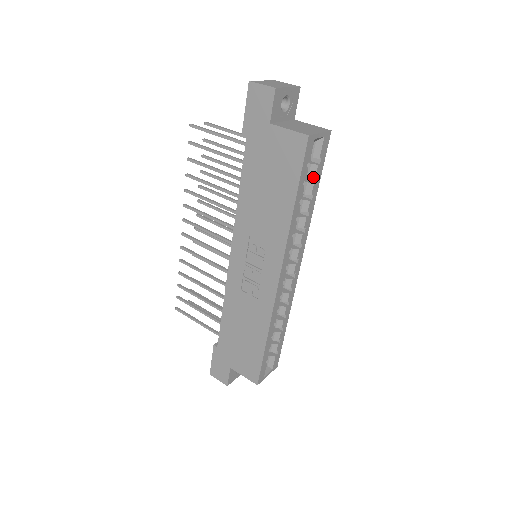
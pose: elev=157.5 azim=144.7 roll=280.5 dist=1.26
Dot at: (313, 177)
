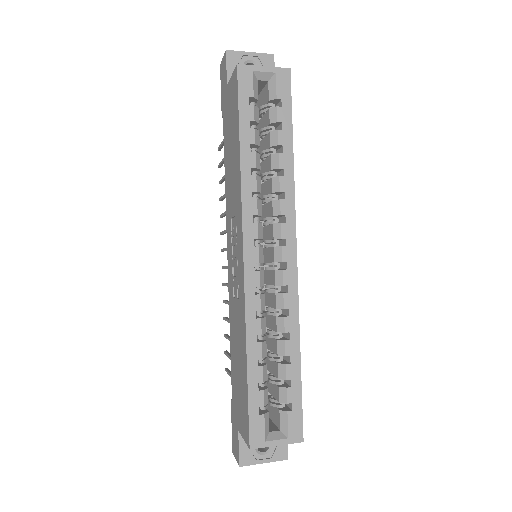
Dot at: (280, 126)
